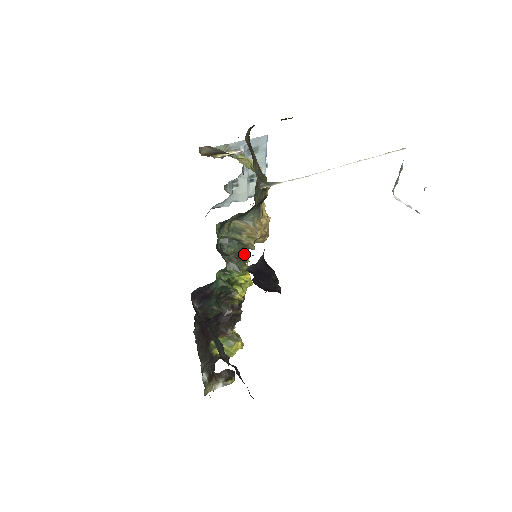
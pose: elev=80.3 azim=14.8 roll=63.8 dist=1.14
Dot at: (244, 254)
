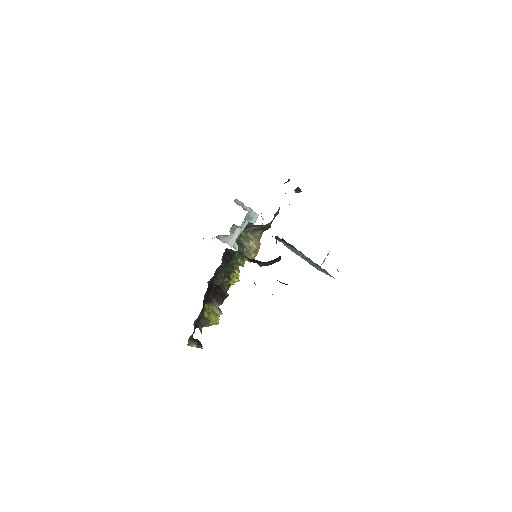
Dot at: occluded
